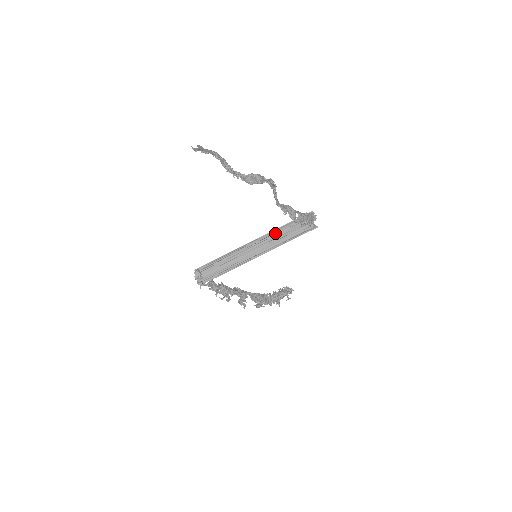
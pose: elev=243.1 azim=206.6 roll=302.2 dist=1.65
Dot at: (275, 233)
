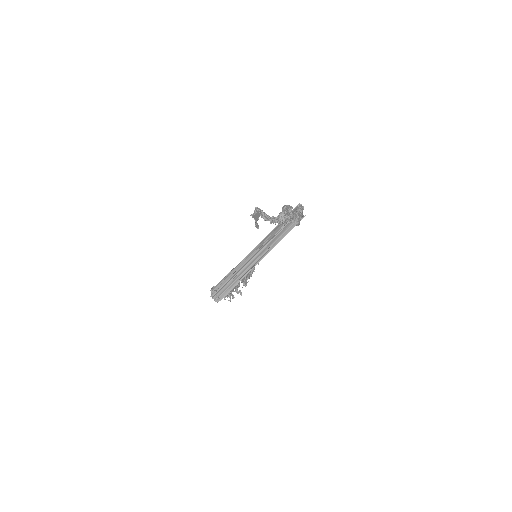
Dot at: (272, 232)
